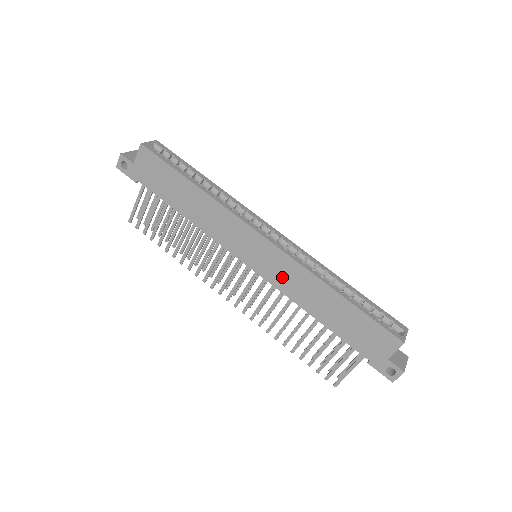
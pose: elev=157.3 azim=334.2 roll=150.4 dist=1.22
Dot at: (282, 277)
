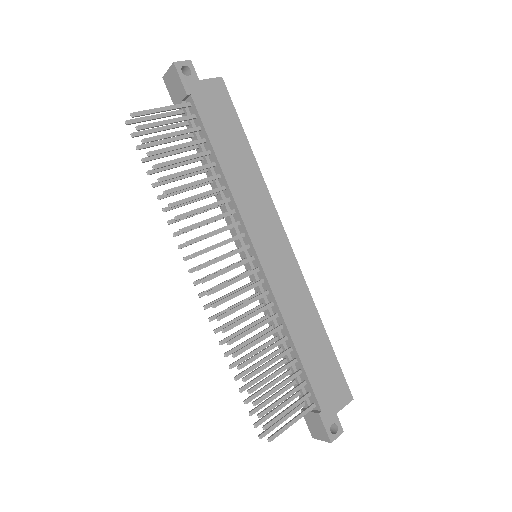
Dot at: (285, 287)
